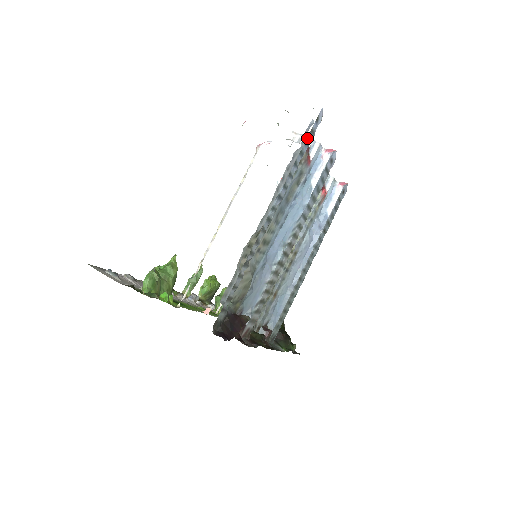
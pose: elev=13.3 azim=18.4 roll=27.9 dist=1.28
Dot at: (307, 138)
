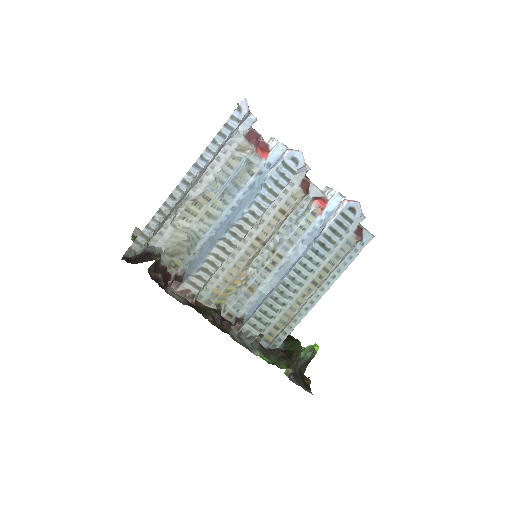
Dot at: (227, 123)
